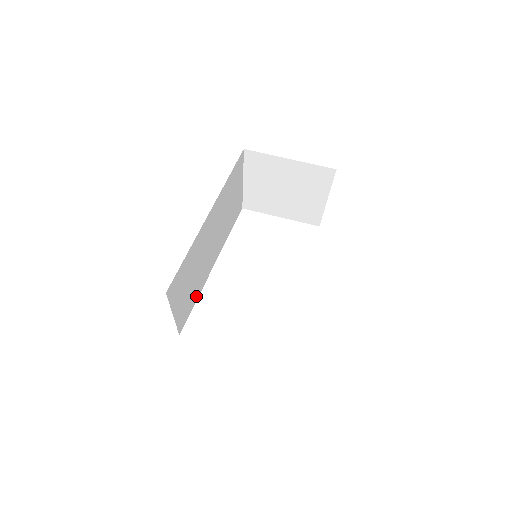
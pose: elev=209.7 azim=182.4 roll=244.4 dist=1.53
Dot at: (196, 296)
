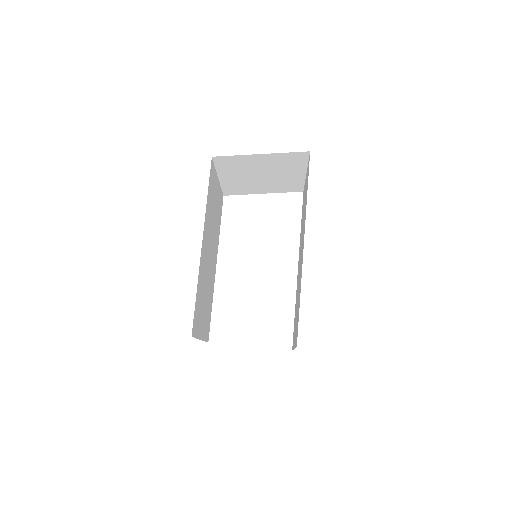
Dot at: (211, 303)
